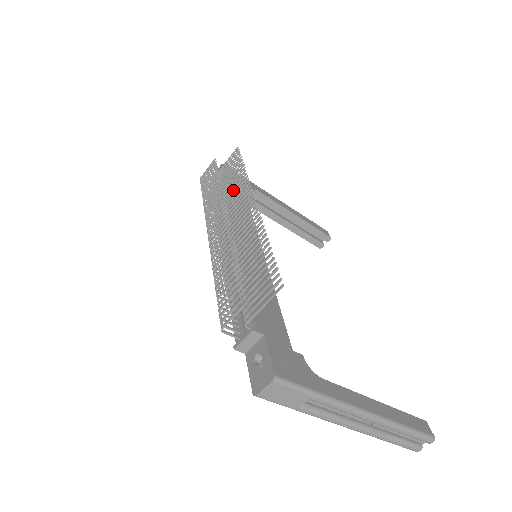
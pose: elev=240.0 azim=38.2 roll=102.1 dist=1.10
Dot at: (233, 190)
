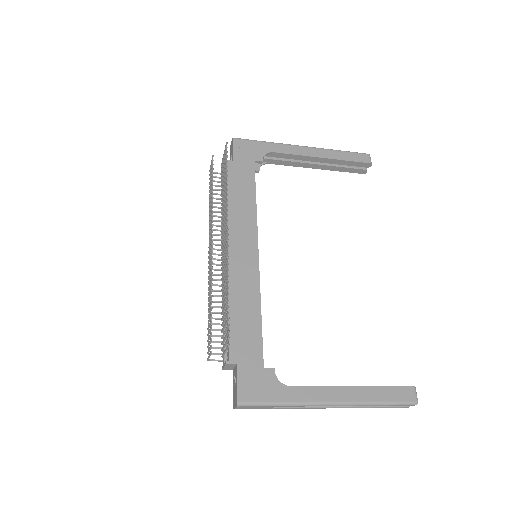
Dot at: (224, 200)
